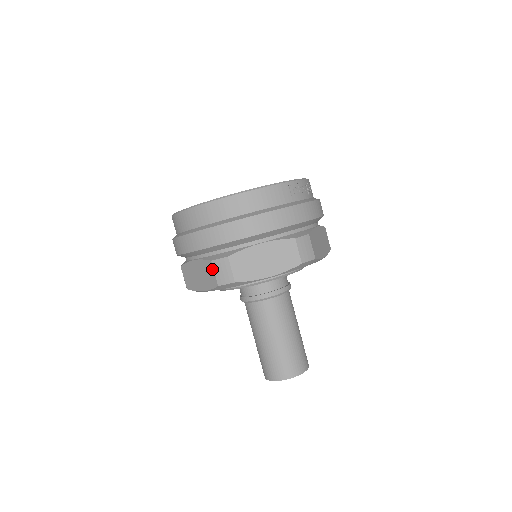
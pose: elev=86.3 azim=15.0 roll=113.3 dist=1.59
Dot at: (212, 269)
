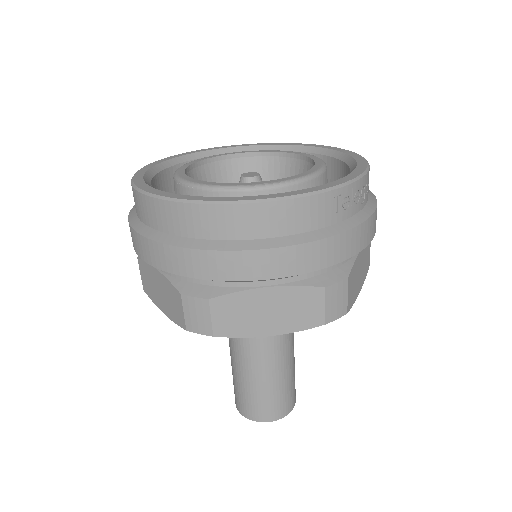
Dot at: (180, 305)
